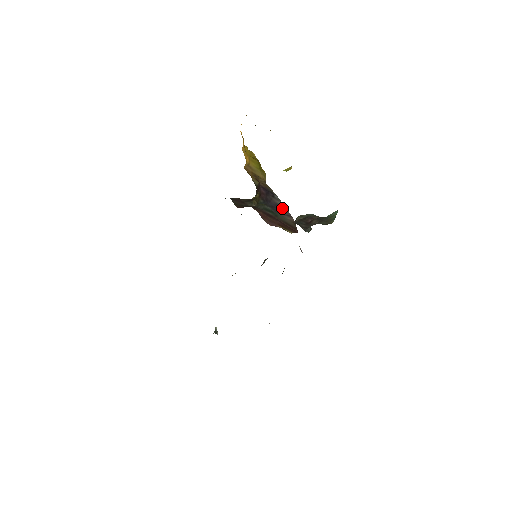
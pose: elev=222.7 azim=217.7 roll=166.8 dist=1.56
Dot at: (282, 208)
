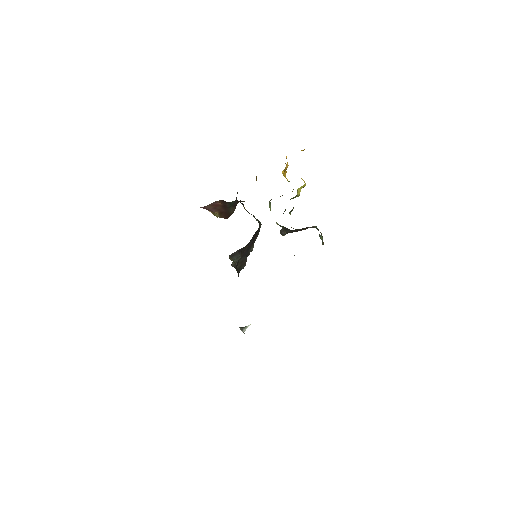
Dot at: (236, 201)
